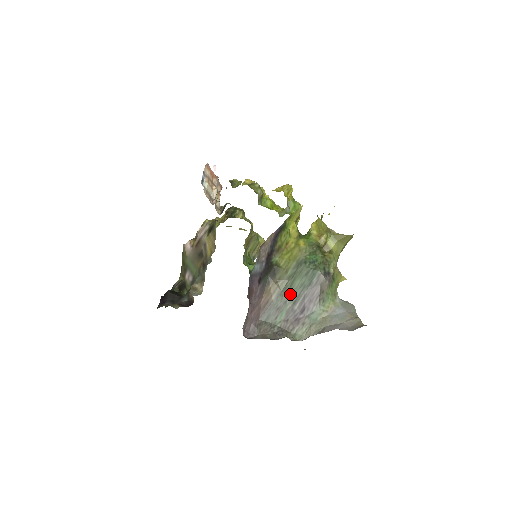
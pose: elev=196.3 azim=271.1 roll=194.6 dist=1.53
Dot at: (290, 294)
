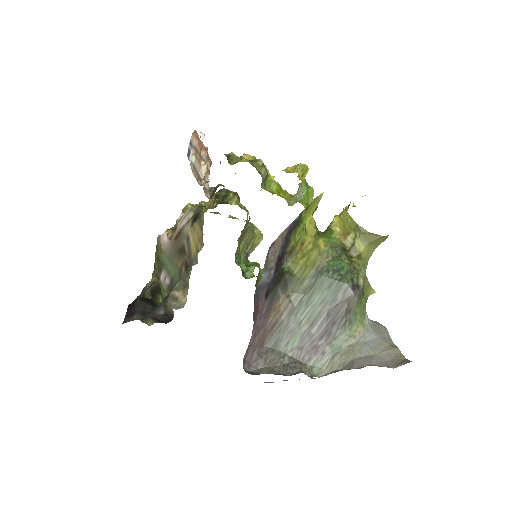
Dot at: (306, 313)
